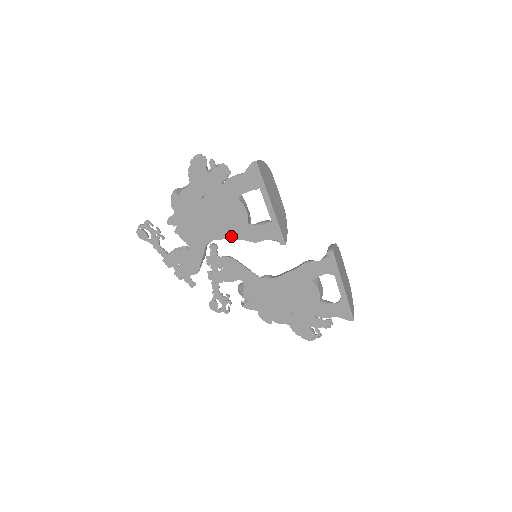
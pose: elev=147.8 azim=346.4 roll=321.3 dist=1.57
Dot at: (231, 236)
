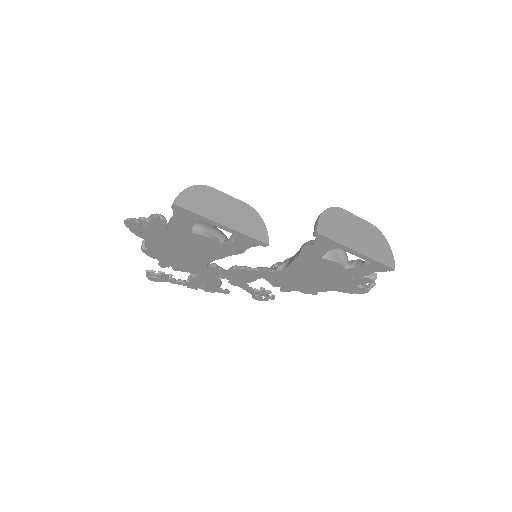
Dot at: (217, 257)
